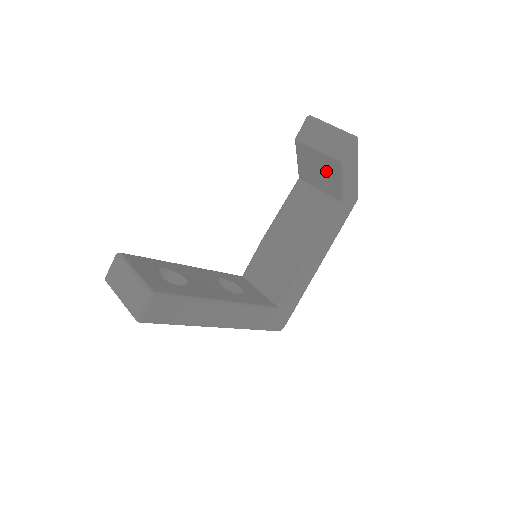
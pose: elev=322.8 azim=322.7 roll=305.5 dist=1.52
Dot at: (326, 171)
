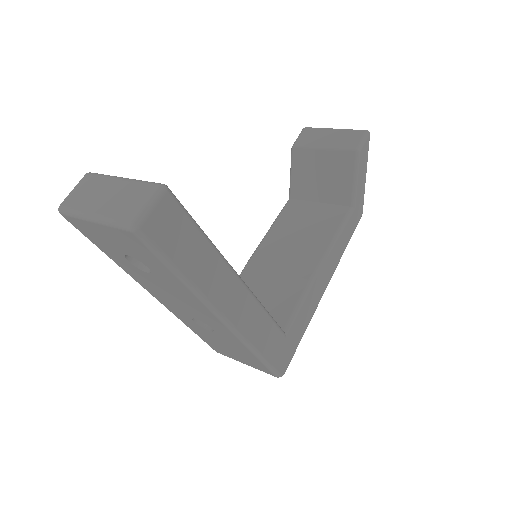
Dot at: (333, 172)
